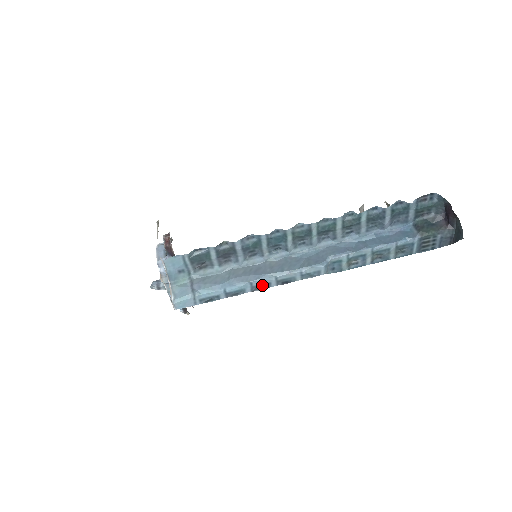
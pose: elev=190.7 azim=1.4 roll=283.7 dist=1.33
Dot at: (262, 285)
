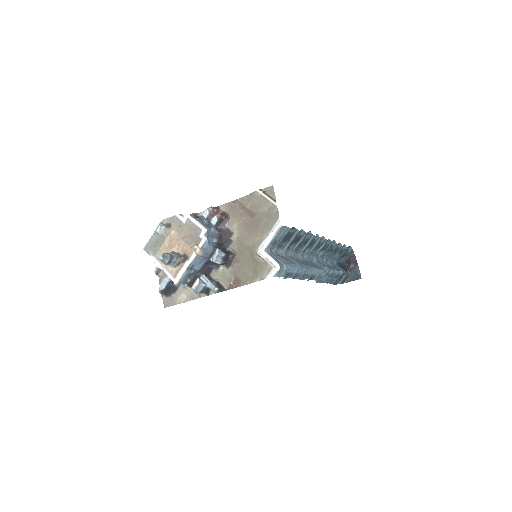
Dot at: (306, 275)
